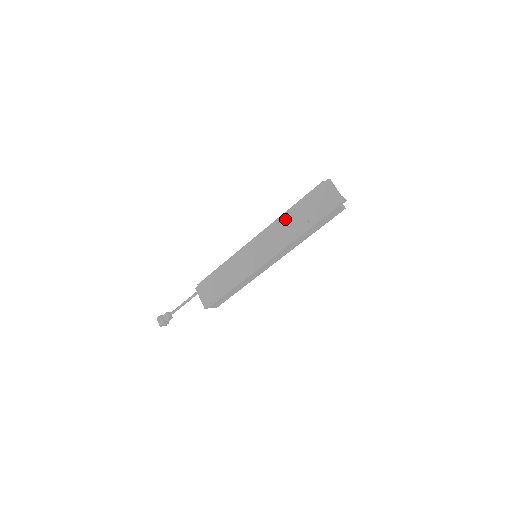
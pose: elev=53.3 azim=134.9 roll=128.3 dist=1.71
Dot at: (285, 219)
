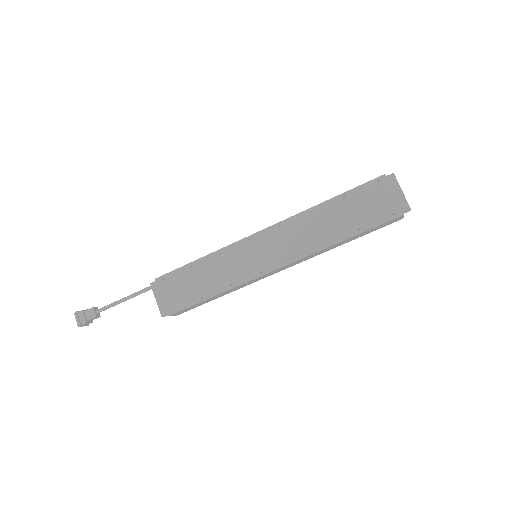
Dot at: (316, 214)
